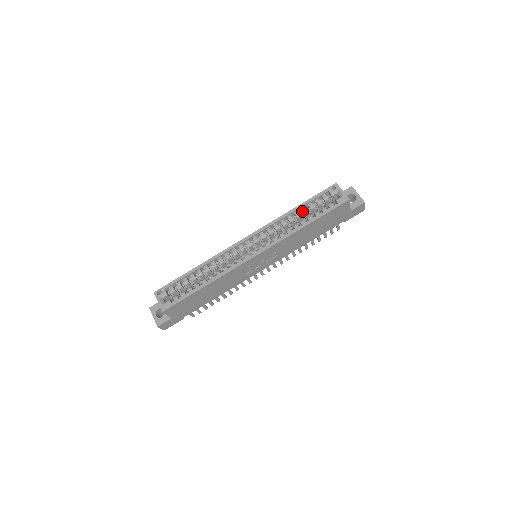
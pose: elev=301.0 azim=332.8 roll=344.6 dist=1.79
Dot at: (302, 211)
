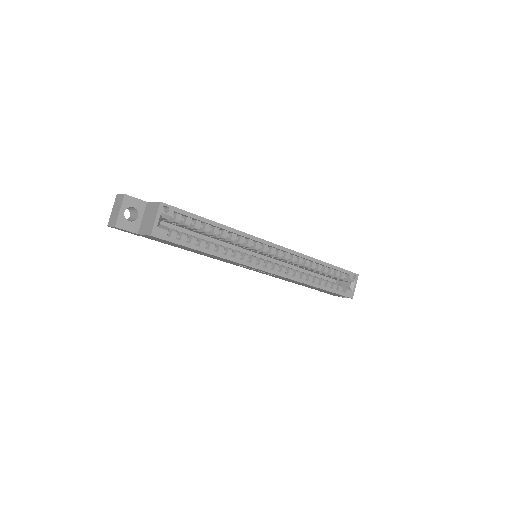
Dot at: (324, 269)
